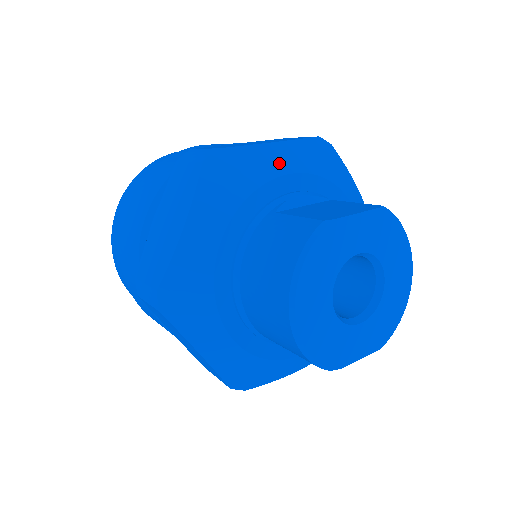
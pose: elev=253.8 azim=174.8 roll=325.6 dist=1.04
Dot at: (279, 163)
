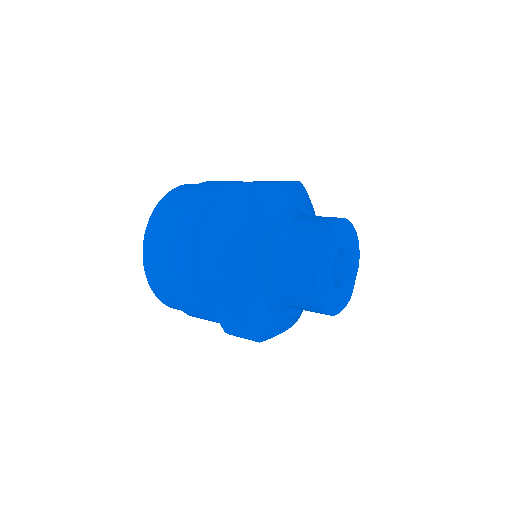
Dot at: (257, 240)
